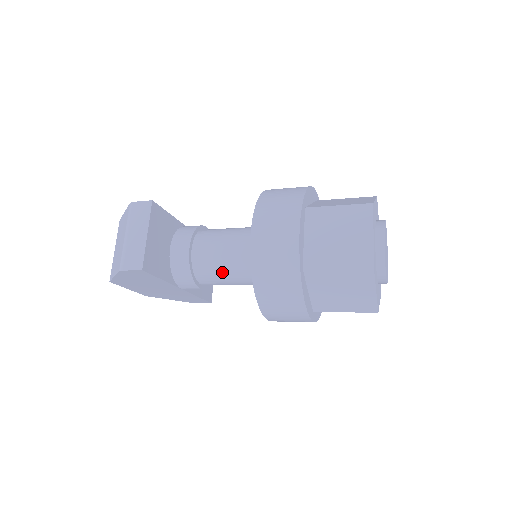
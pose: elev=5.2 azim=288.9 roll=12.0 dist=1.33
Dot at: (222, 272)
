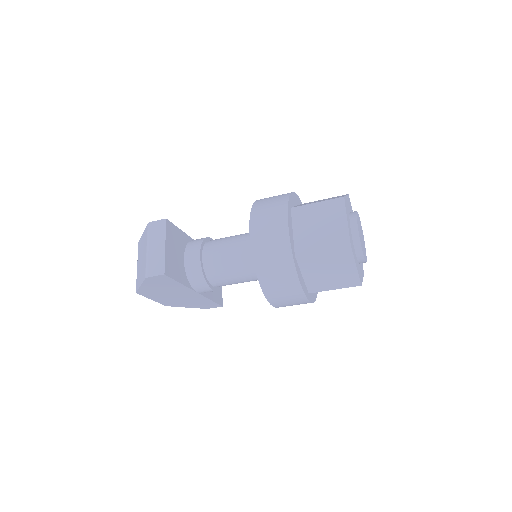
Dot at: (229, 271)
